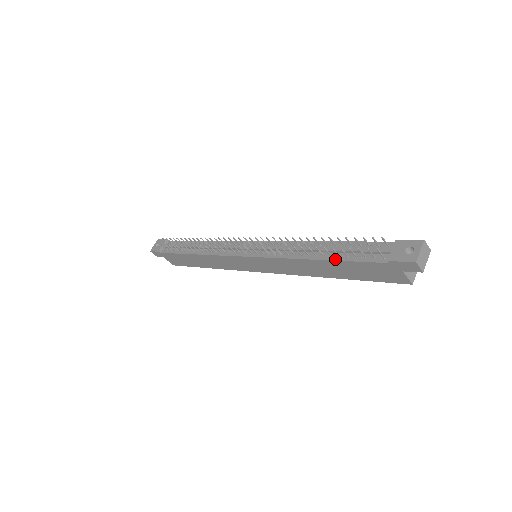
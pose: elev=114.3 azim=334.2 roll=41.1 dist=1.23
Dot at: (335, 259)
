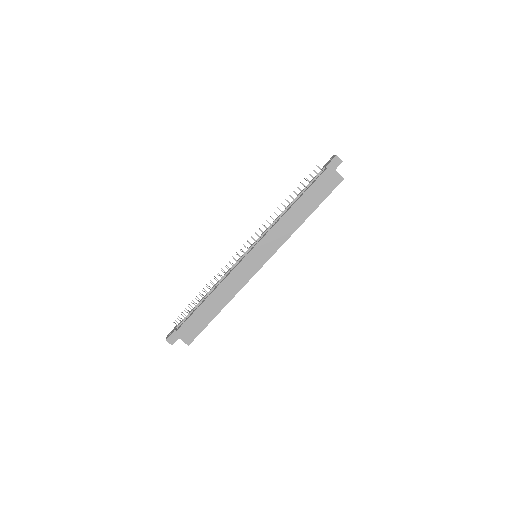
Dot at: (303, 194)
